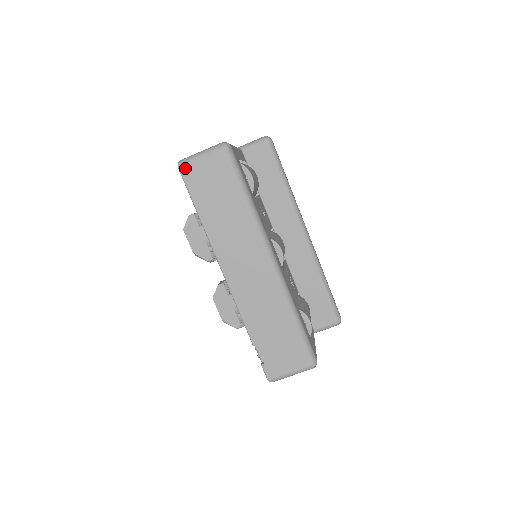
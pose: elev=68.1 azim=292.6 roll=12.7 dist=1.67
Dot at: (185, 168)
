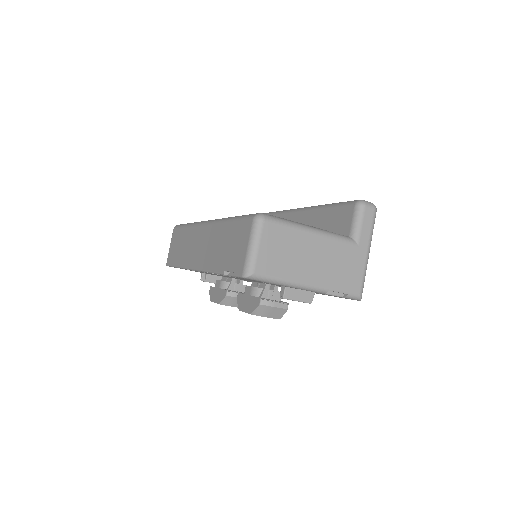
Dot at: (167, 261)
